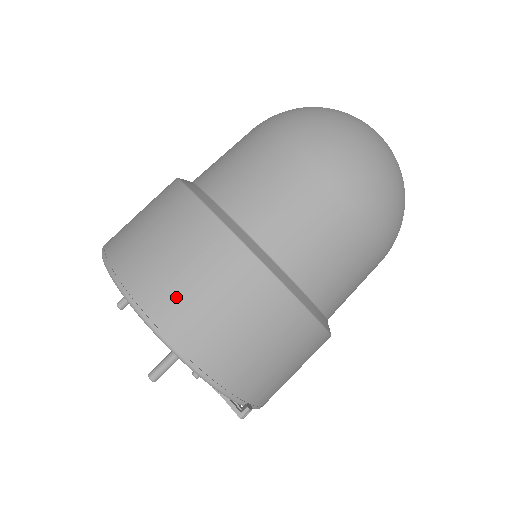
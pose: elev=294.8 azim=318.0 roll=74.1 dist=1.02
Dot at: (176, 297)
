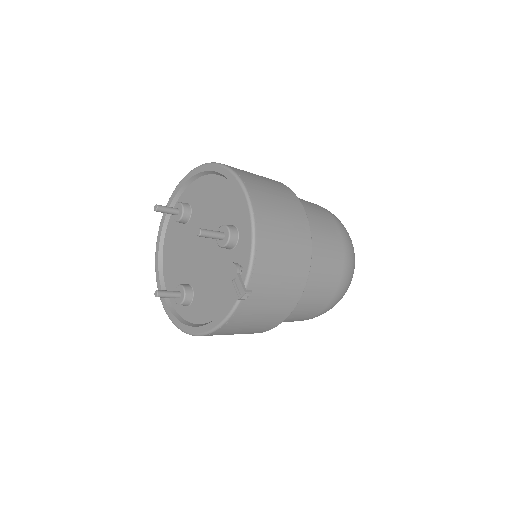
Dot at: (267, 199)
